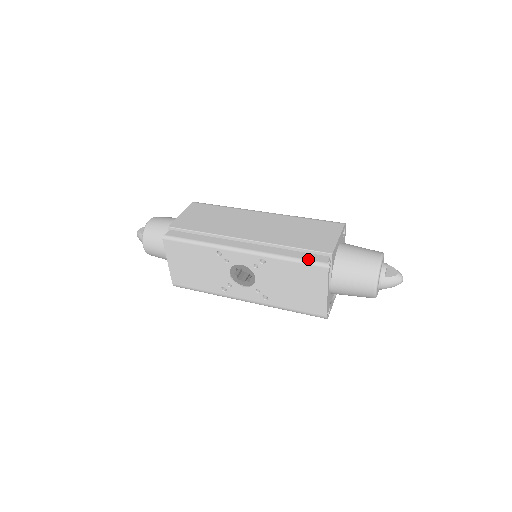
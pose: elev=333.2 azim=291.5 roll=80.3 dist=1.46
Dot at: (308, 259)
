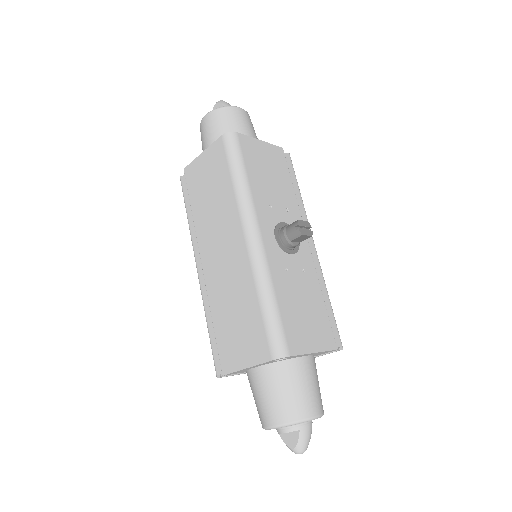
Dot at: (212, 351)
